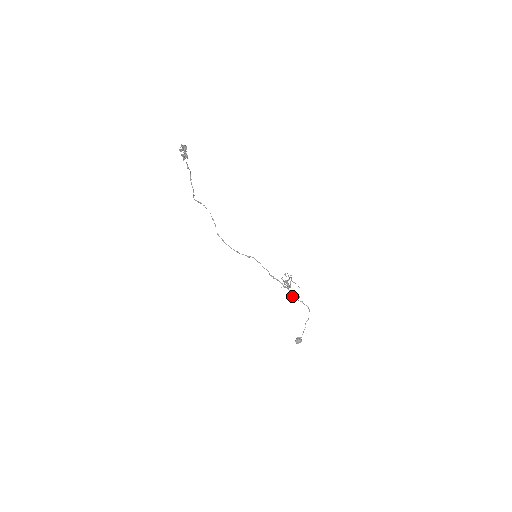
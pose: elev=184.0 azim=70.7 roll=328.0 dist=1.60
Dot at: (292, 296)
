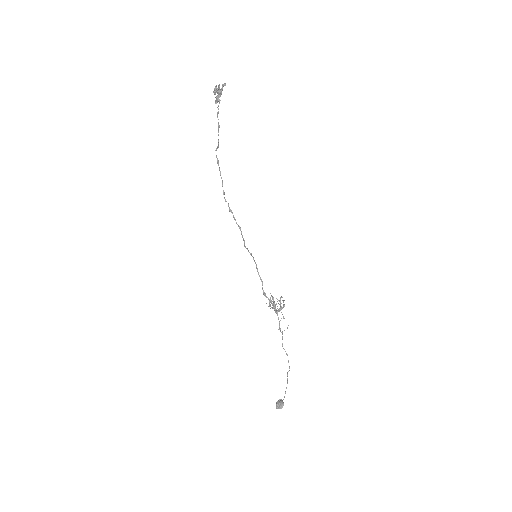
Dot at: (279, 327)
